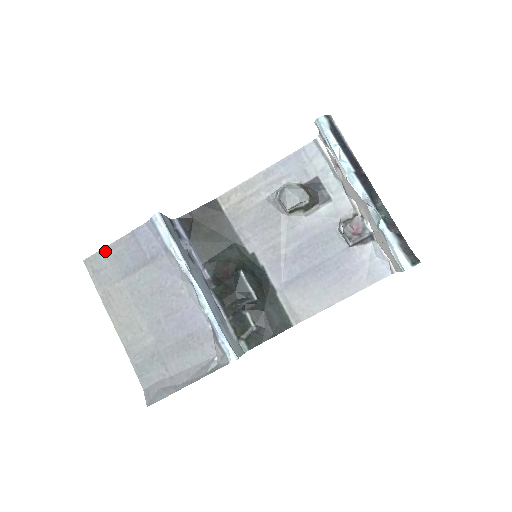
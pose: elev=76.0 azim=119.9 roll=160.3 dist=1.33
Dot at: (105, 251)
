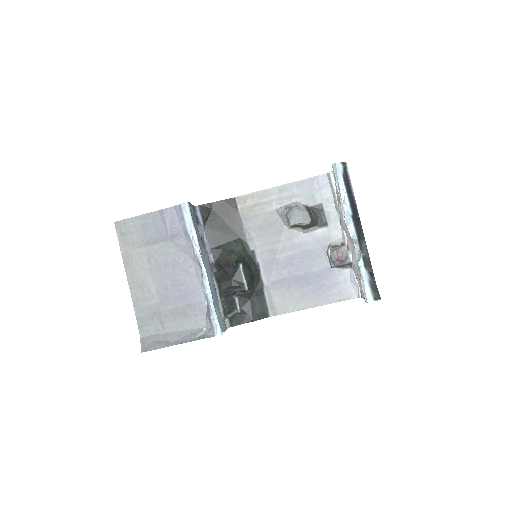
Dot at: (135, 219)
